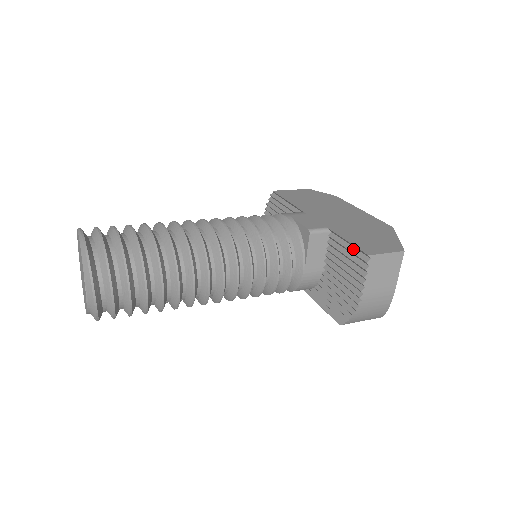
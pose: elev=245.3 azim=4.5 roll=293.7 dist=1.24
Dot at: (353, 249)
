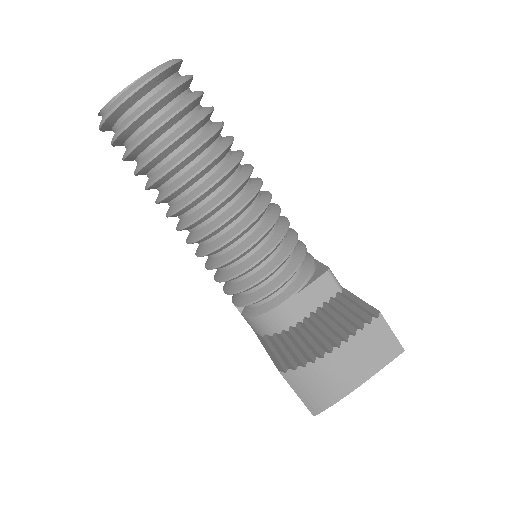
Dot at: (361, 306)
